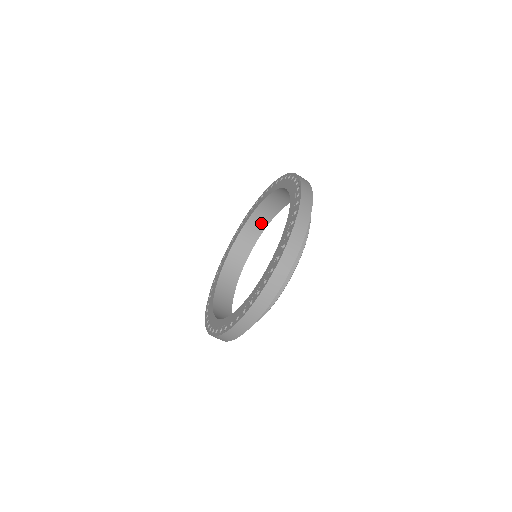
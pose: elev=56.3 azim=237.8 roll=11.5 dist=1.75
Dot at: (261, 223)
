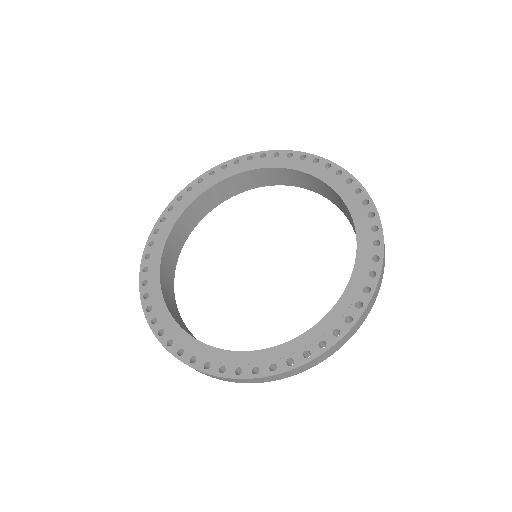
Dot at: (194, 219)
